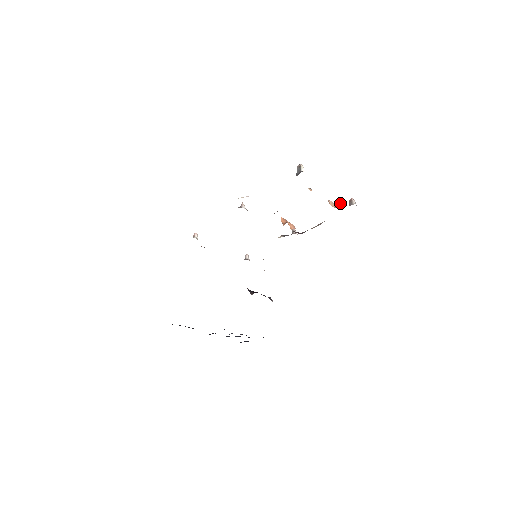
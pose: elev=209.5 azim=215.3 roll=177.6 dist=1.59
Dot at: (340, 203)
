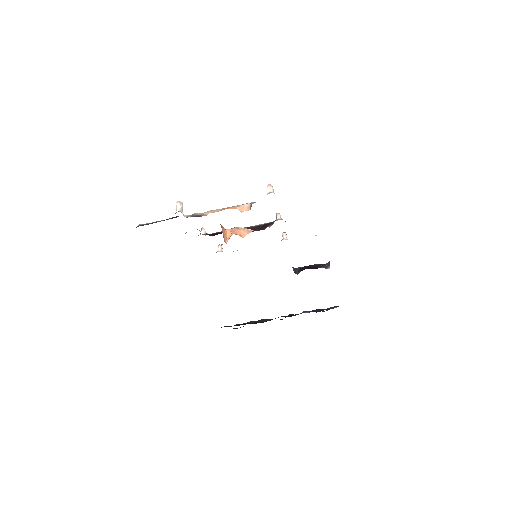
Dot at: (250, 204)
